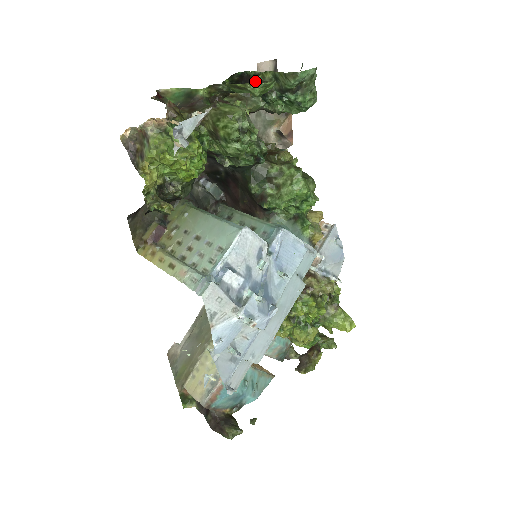
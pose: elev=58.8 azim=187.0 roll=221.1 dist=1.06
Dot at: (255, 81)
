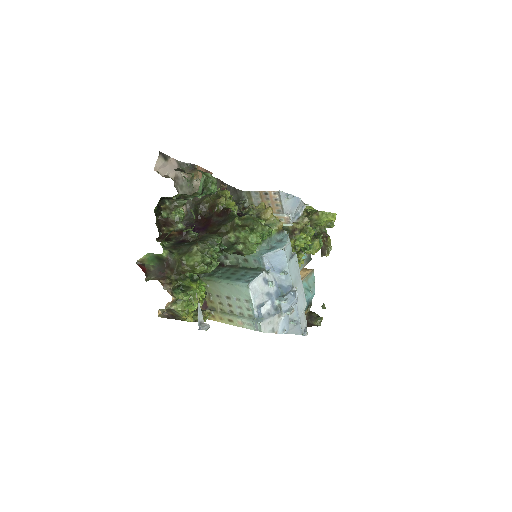
Dot at: (172, 198)
